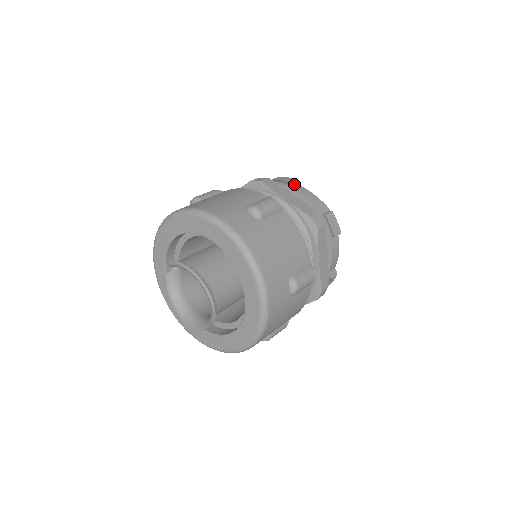
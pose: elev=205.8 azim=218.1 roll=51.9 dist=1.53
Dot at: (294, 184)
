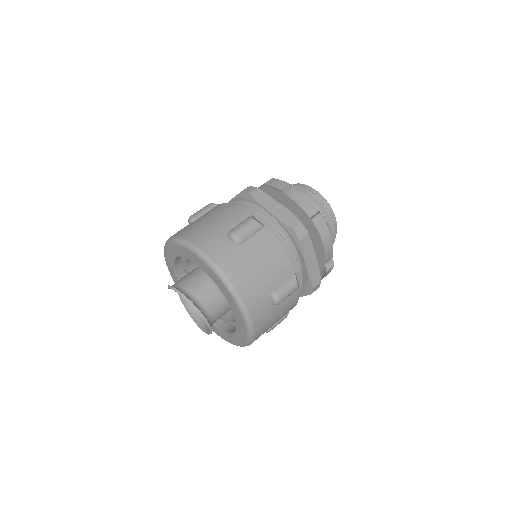
Dot at: (283, 189)
